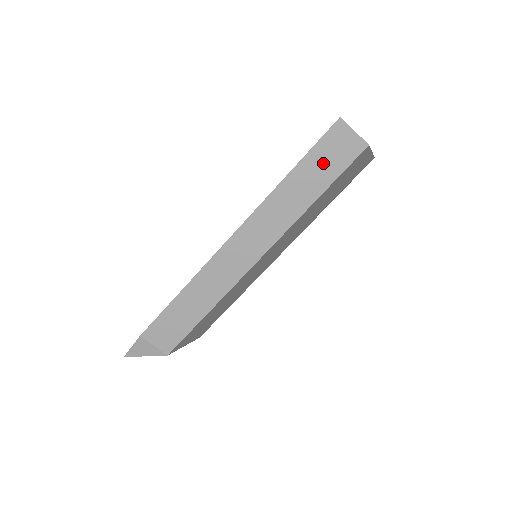
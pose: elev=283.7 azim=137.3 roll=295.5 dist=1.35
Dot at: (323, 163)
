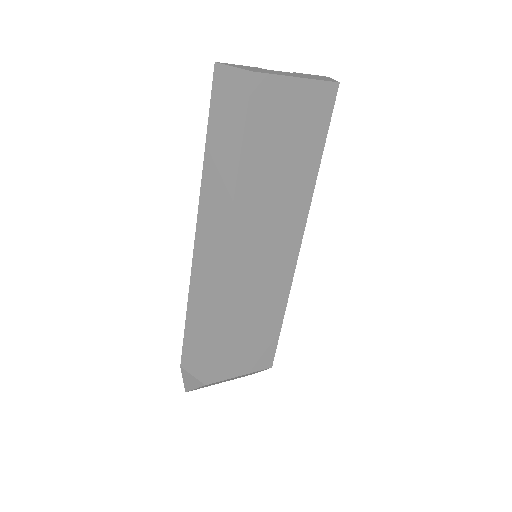
Dot at: (225, 121)
